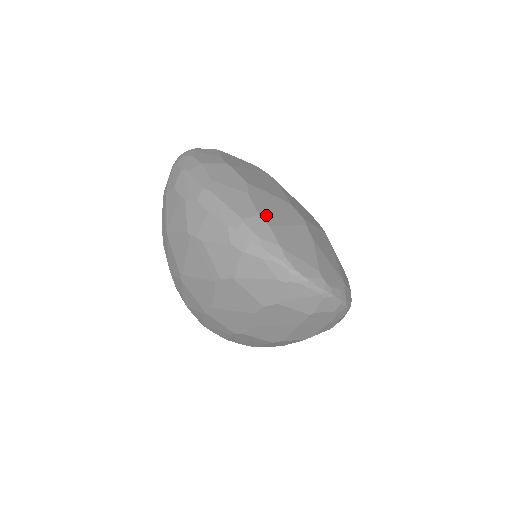
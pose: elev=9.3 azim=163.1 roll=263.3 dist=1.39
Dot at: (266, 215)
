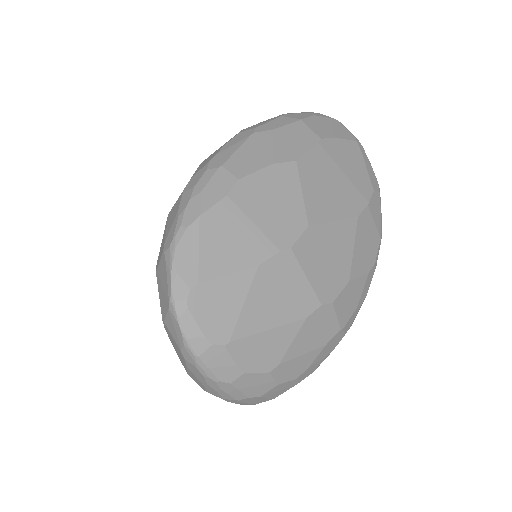
Dot at: (247, 189)
